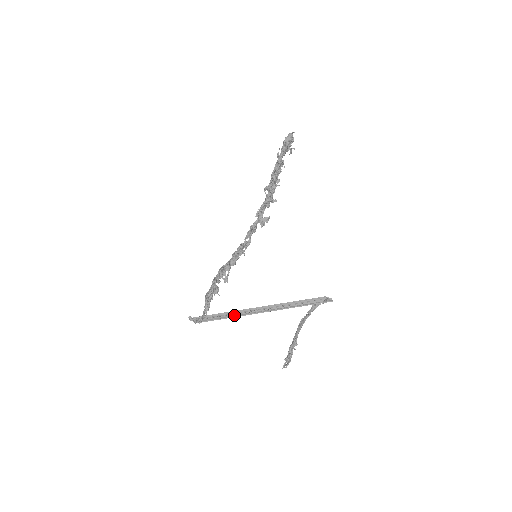
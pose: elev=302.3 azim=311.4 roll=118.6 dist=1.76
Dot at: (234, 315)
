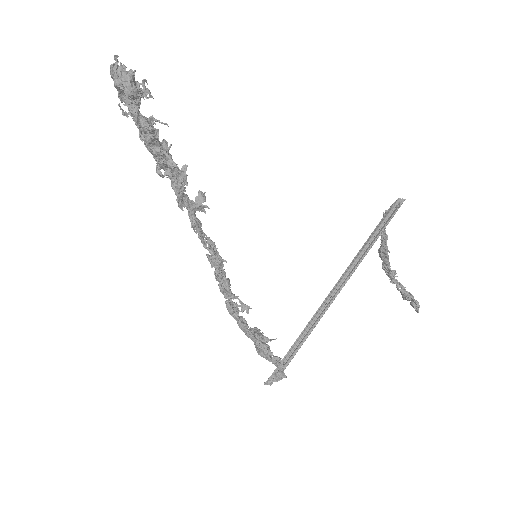
Dot at: (309, 330)
